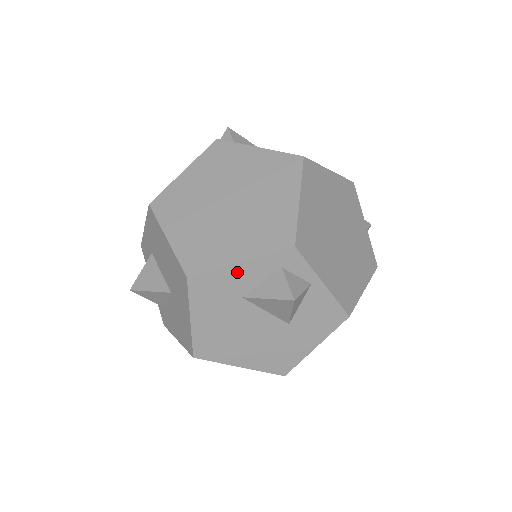
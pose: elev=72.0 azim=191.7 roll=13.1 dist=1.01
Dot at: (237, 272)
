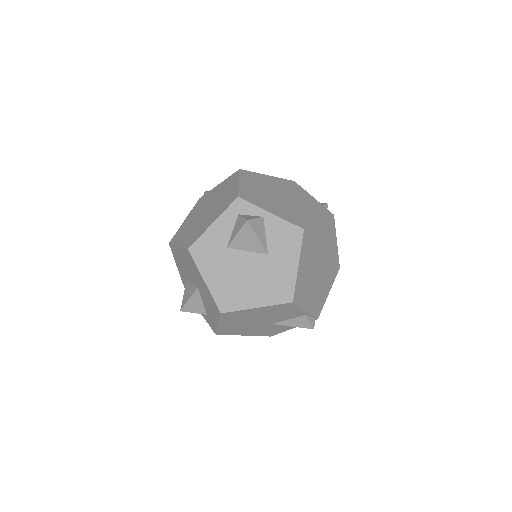
Dot at: (214, 231)
